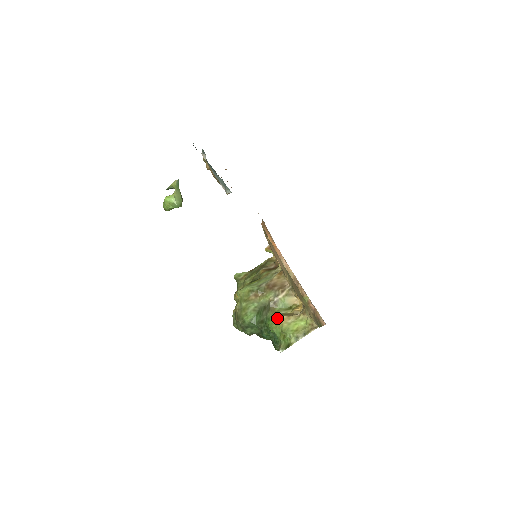
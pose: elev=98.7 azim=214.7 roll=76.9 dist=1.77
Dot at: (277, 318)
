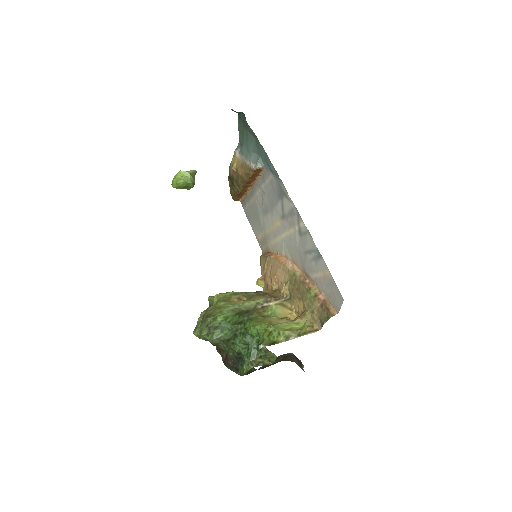
Dot at: (263, 319)
